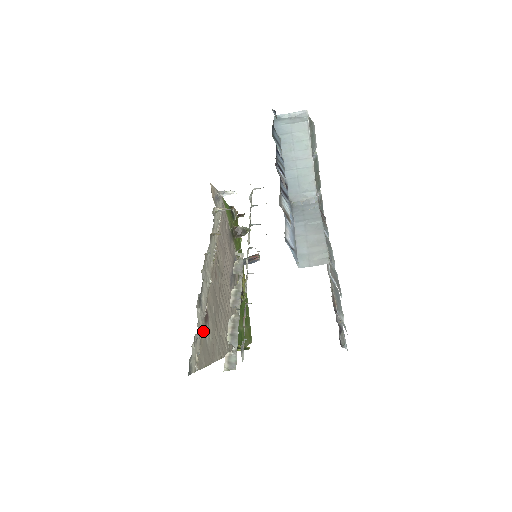
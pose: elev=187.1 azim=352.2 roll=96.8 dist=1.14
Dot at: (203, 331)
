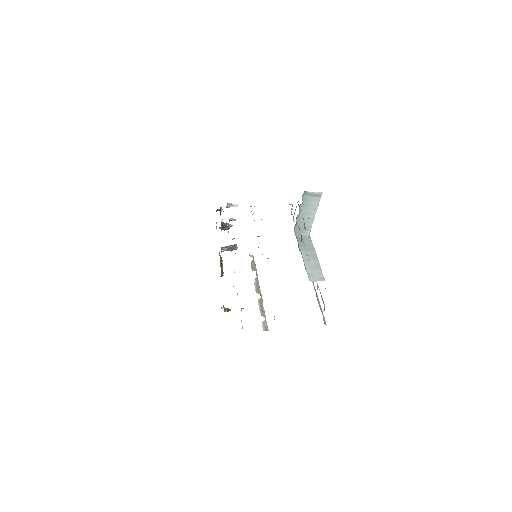
Dot at: occluded
